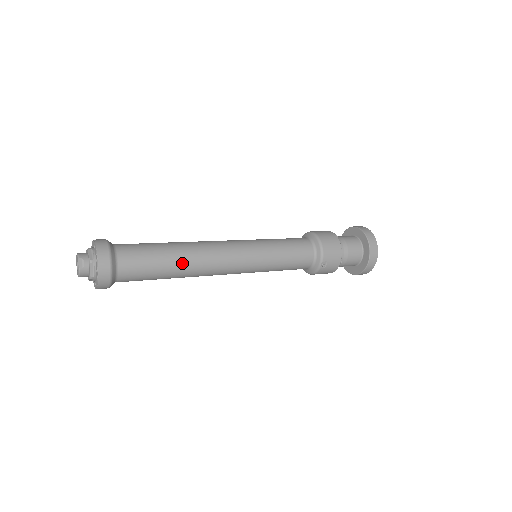
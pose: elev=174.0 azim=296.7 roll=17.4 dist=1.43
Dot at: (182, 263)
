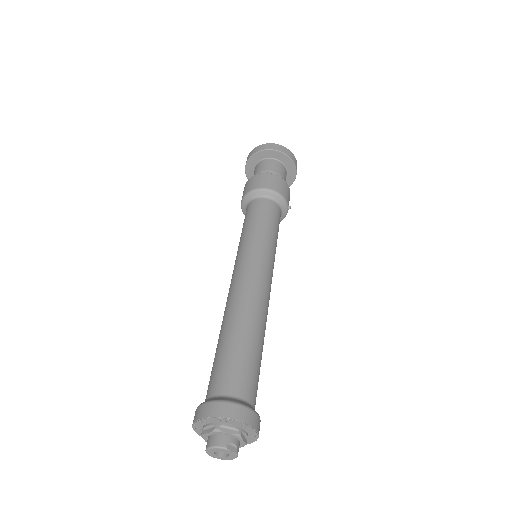
Dot at: (262, 333)
